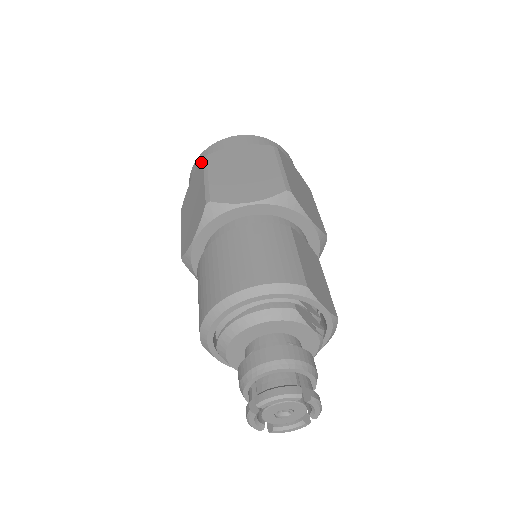
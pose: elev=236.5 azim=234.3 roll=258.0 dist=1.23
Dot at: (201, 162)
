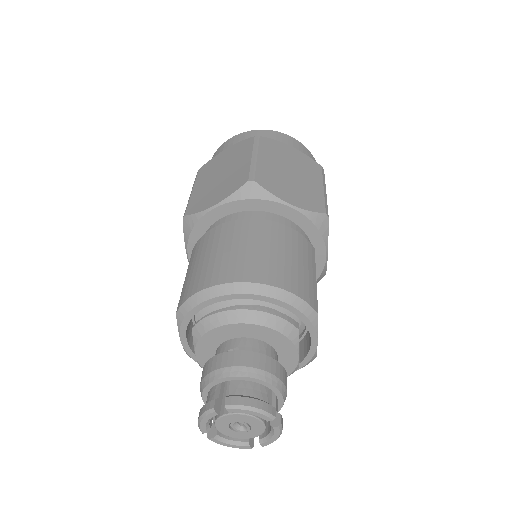
Dot at: (251, 139)
